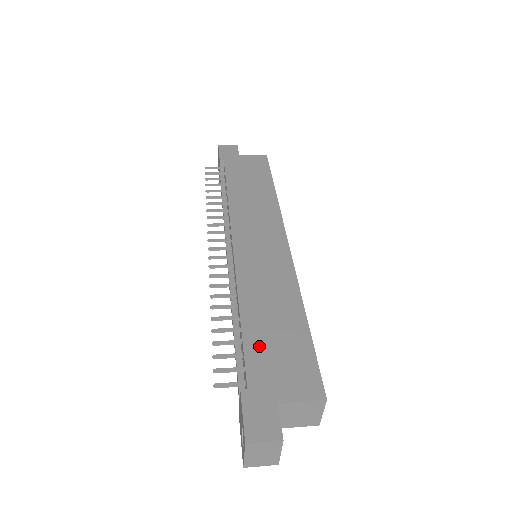
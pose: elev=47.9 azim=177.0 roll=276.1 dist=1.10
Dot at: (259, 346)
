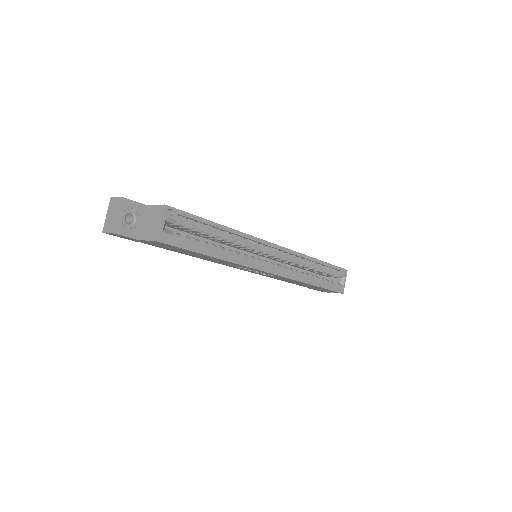
Dot at: occluded
